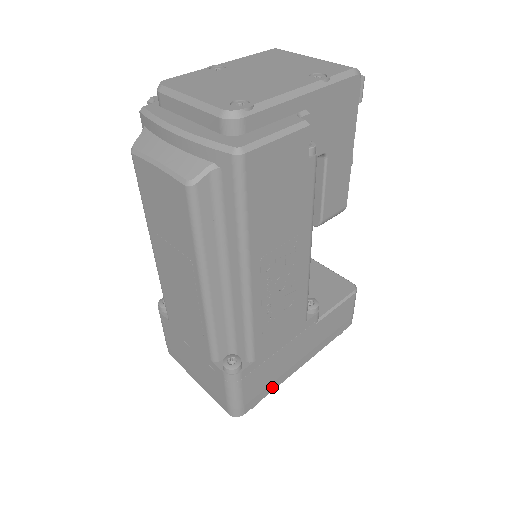
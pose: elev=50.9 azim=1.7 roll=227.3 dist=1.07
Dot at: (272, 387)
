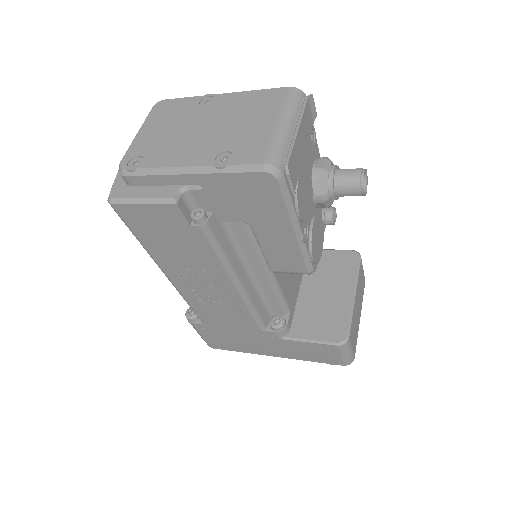
Dot at: (239, 350)
